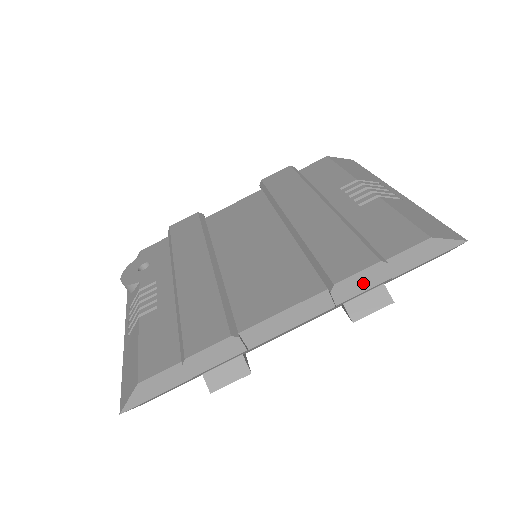
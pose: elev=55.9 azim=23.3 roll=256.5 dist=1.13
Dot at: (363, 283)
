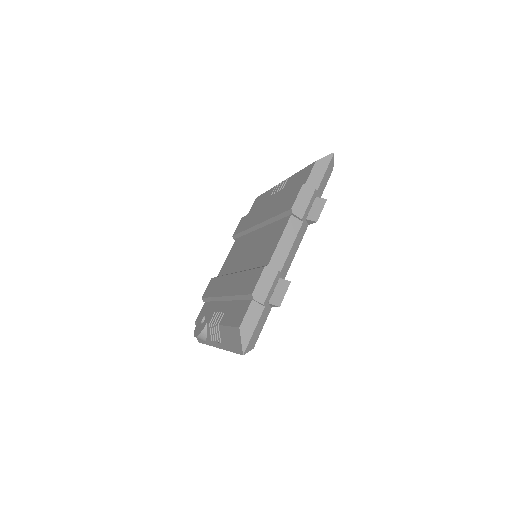
Dot at: (304, 200)
